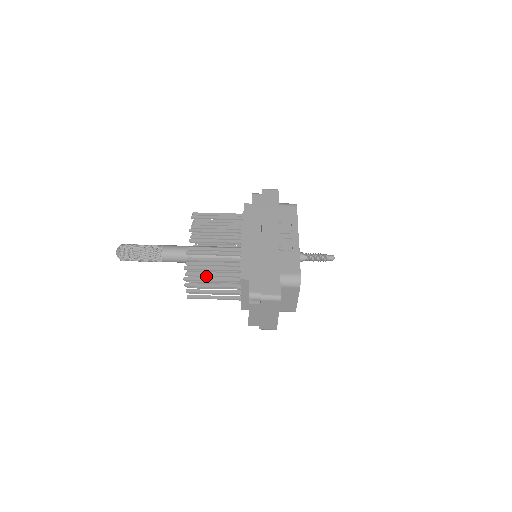
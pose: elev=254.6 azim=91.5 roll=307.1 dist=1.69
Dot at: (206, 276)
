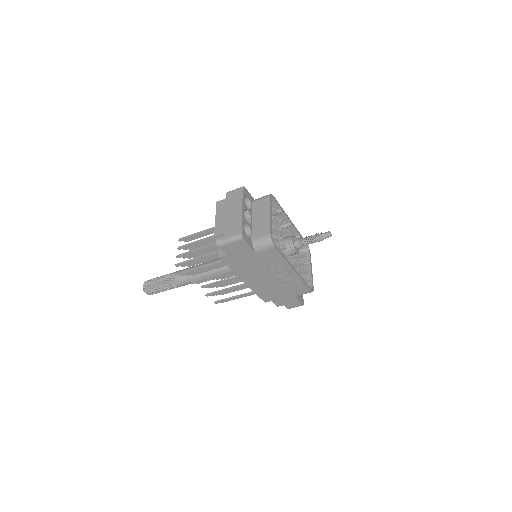
Dot at: occluded
